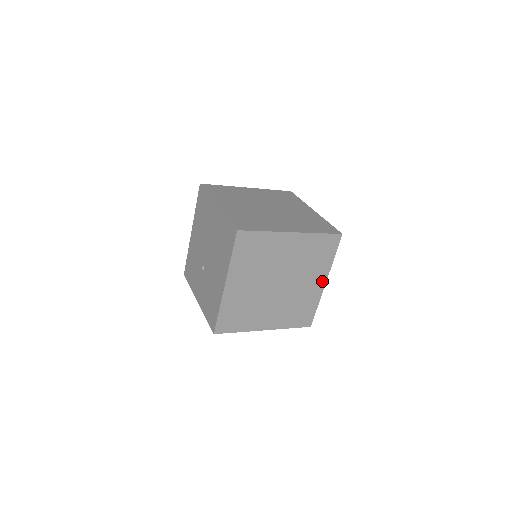
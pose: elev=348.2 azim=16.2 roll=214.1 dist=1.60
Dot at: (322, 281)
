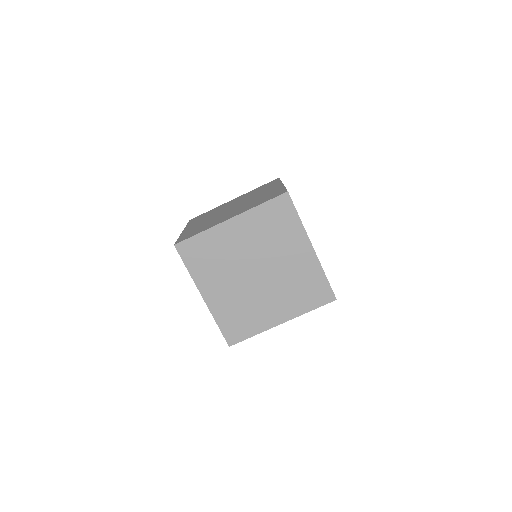
Dot at: (307, 248)
